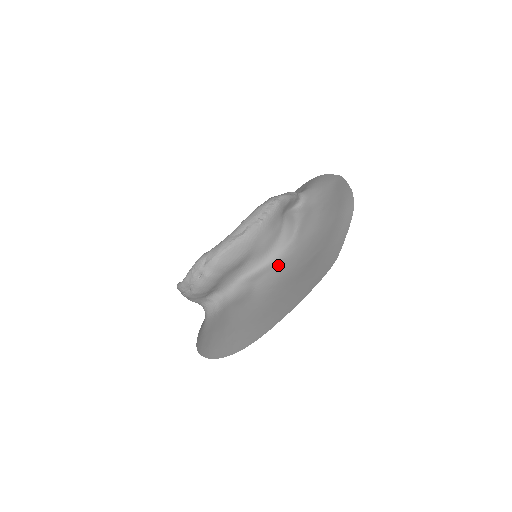
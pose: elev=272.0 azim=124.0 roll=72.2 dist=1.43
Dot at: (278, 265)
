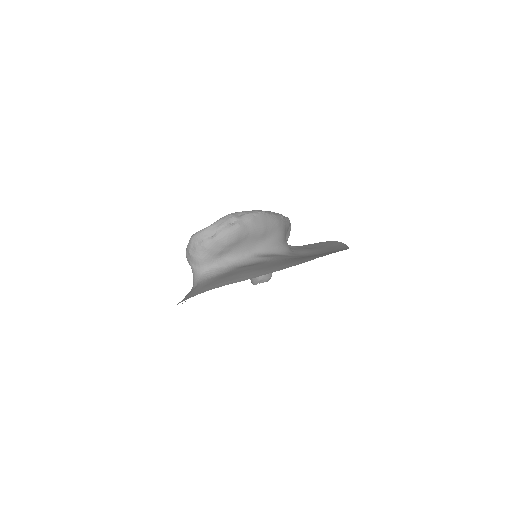
Dot at: (286, 256)
